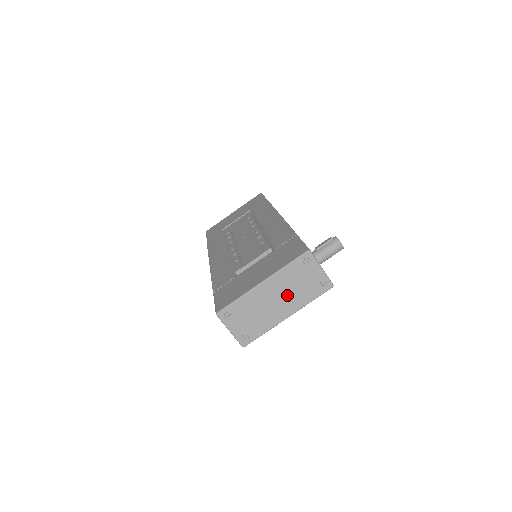
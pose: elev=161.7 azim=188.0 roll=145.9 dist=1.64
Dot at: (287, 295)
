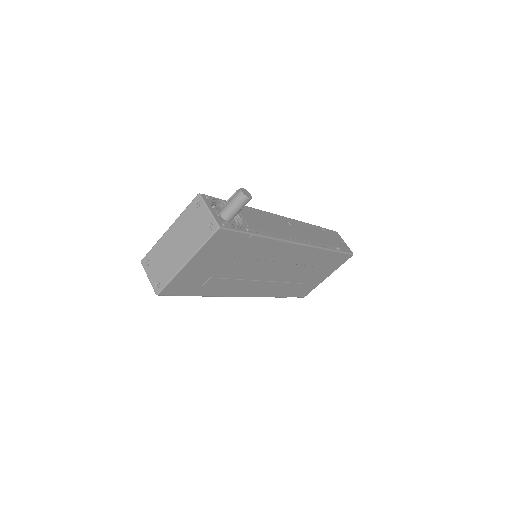
Dot at: (185, 240)
